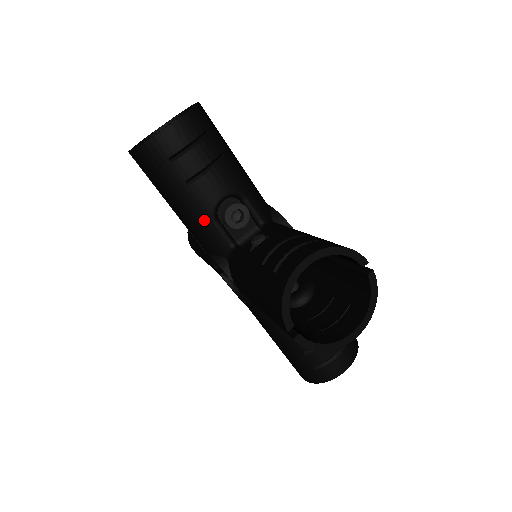
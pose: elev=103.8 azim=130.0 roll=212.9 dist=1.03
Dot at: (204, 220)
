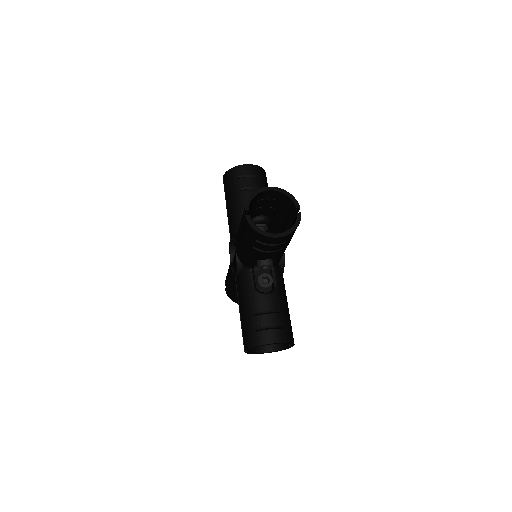
Dot at: (238, 210)
